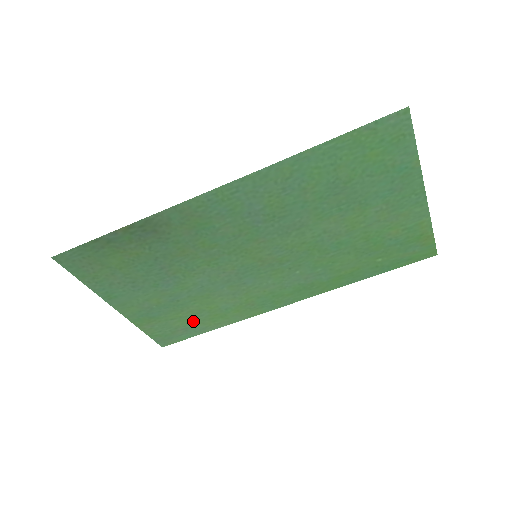
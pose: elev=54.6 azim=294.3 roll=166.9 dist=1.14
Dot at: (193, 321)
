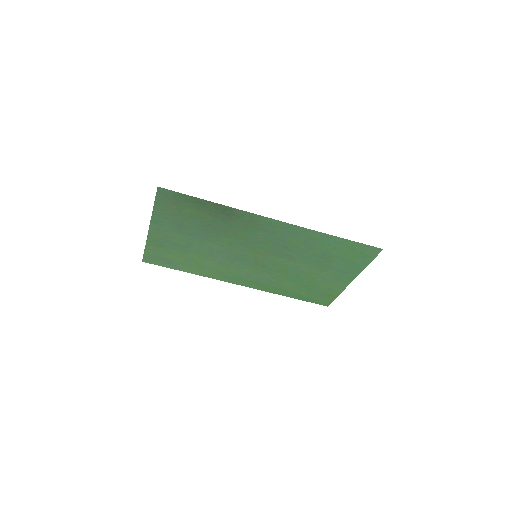
Dot at: (180, 261)
